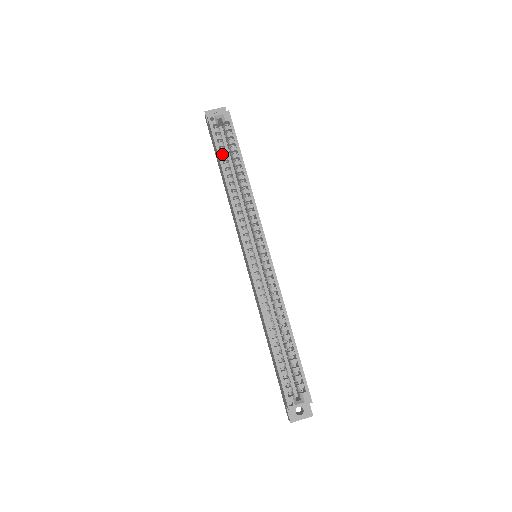
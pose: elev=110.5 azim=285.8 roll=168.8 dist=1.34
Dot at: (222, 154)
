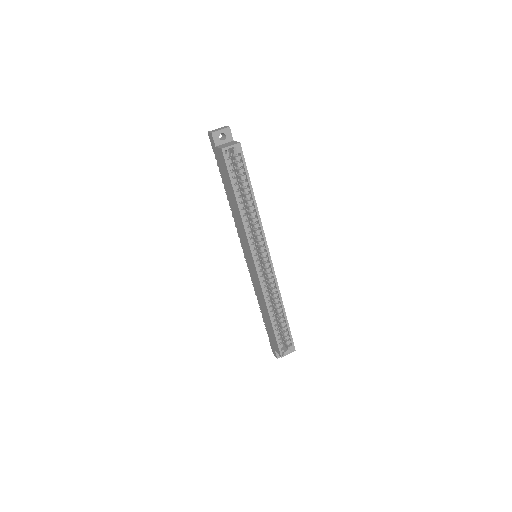
Dot at: (234, 182)
